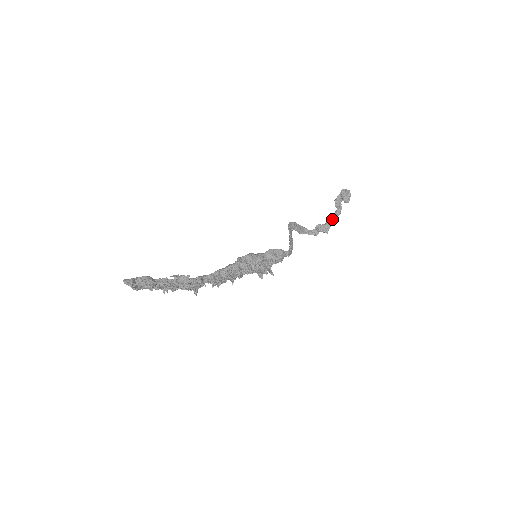
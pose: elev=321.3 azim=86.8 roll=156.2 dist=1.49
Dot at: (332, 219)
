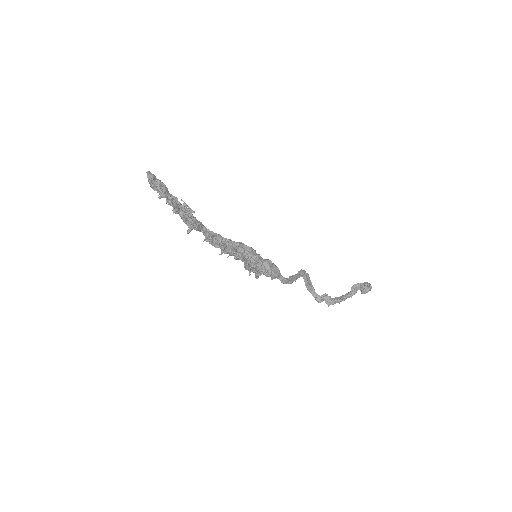
Dot at: (341, 298)
